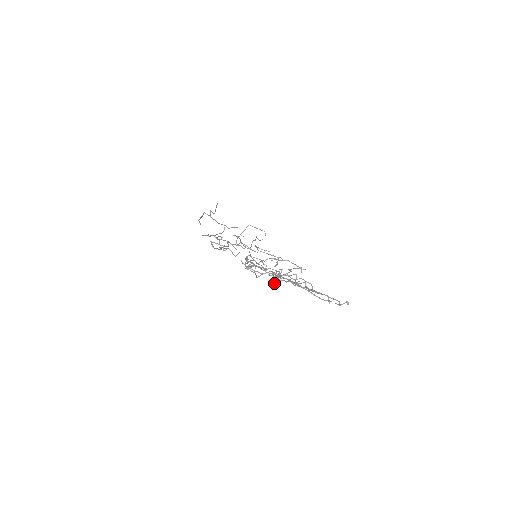
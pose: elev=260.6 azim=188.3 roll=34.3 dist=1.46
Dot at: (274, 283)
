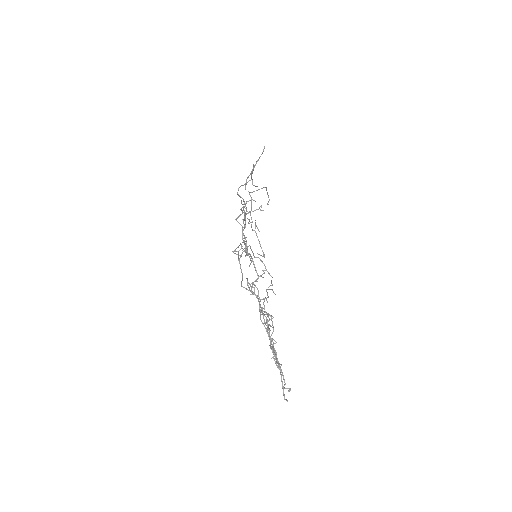
Dot at: occluded
